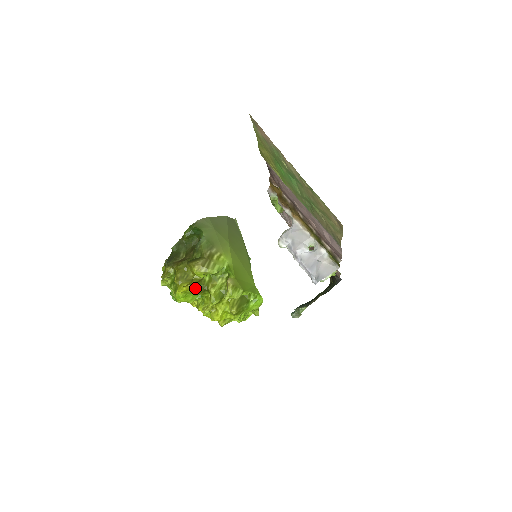
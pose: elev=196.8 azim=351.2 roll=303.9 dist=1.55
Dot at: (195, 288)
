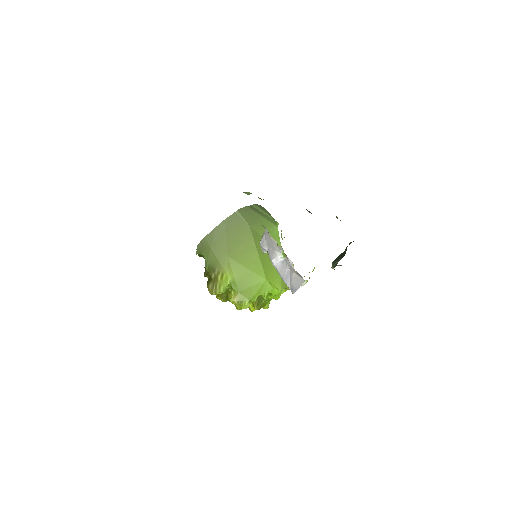
Dot at: (221, 300)
